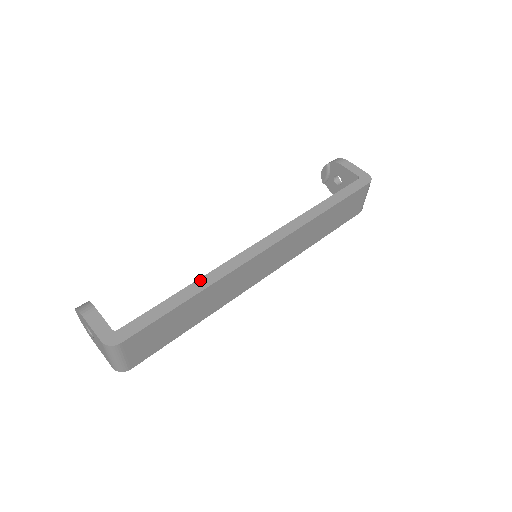
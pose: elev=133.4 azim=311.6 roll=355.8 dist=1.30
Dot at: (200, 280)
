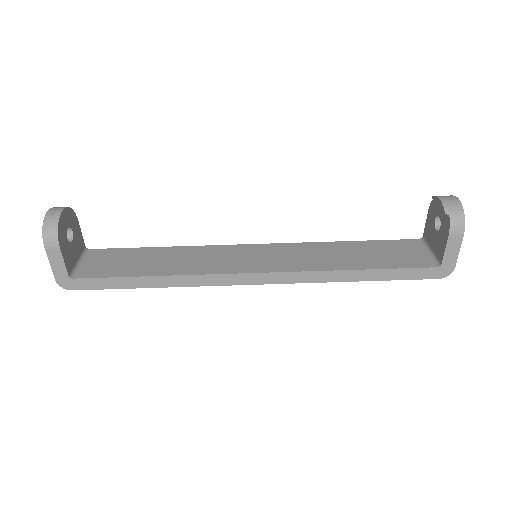
Dot at: (171, 277)
